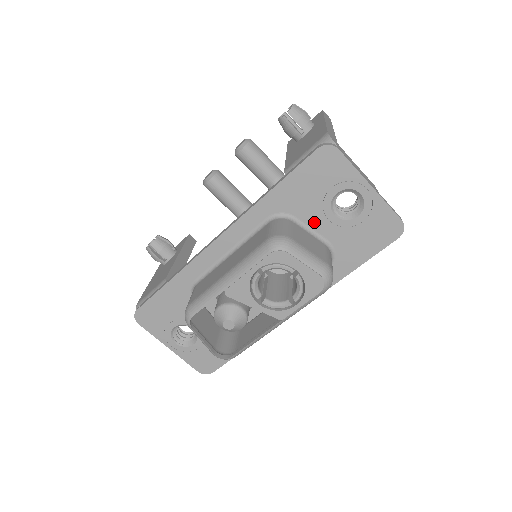
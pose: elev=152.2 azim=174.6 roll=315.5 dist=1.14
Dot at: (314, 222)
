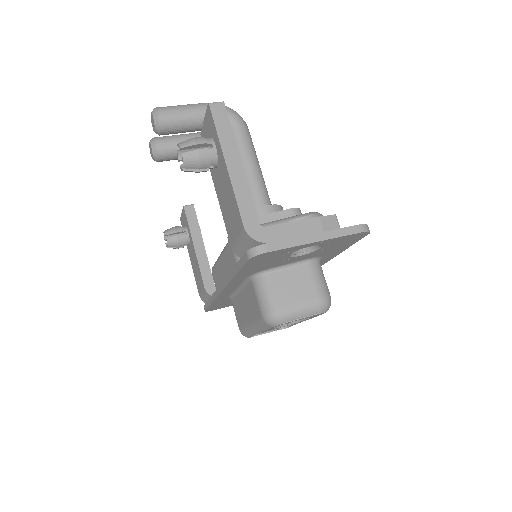
Dot at: (286, 263)
